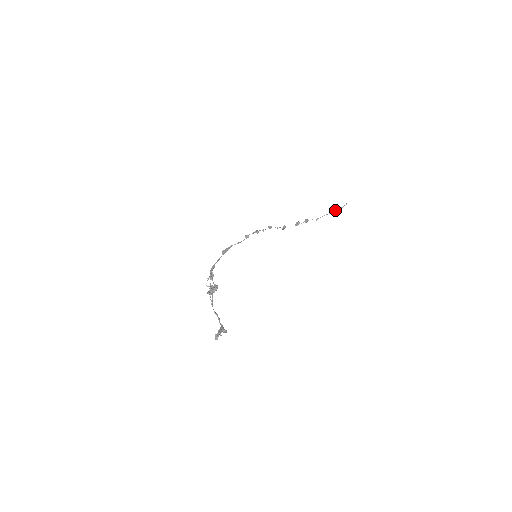
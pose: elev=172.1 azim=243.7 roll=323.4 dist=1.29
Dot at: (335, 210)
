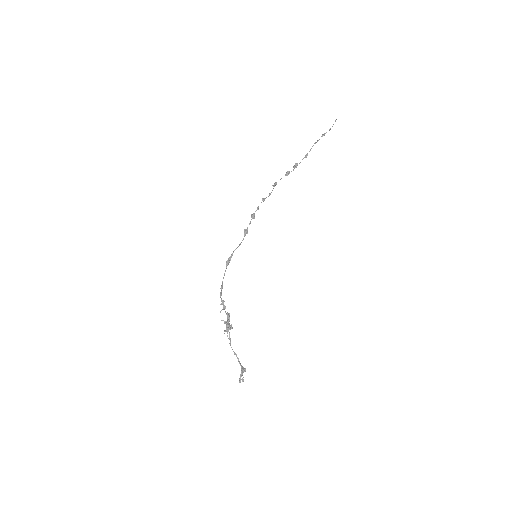
Dot at: (324, 135)
